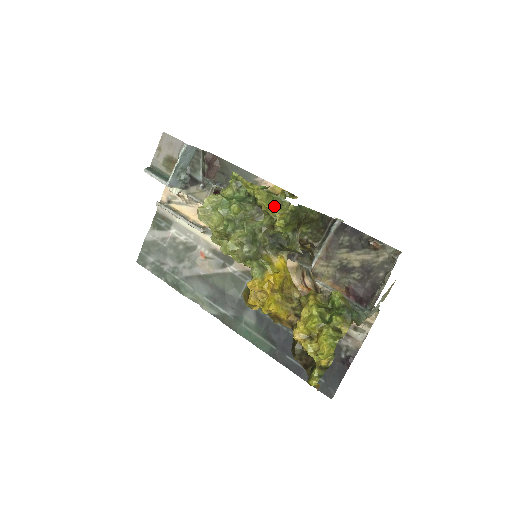
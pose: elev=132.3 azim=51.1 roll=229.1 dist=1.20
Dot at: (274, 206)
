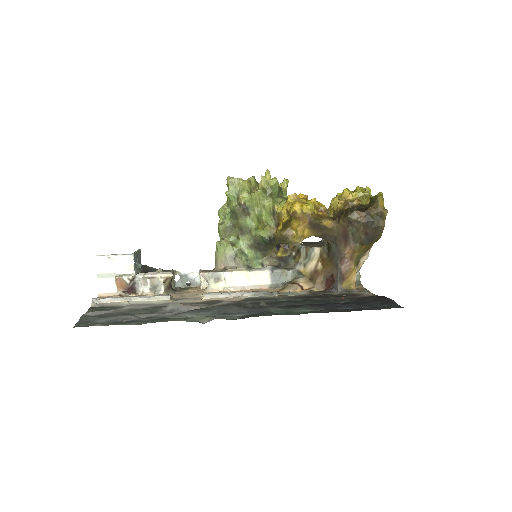
Dot at: occluded
